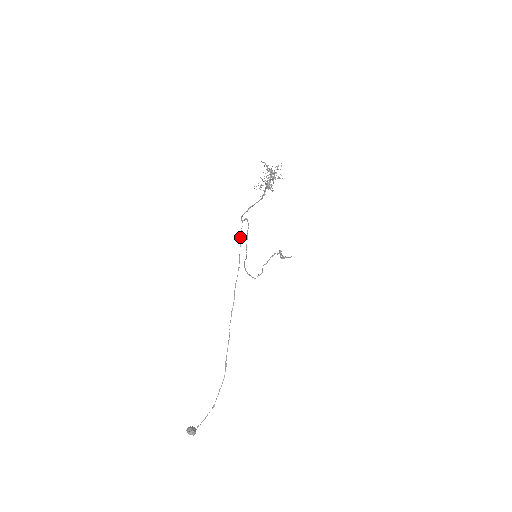
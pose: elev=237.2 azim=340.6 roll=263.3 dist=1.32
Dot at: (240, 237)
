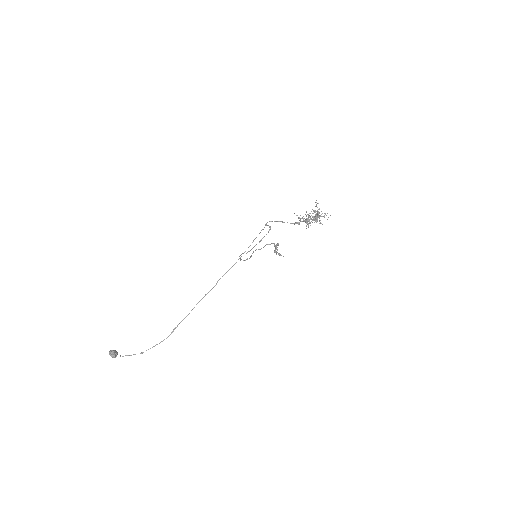
Dot at: occluded
